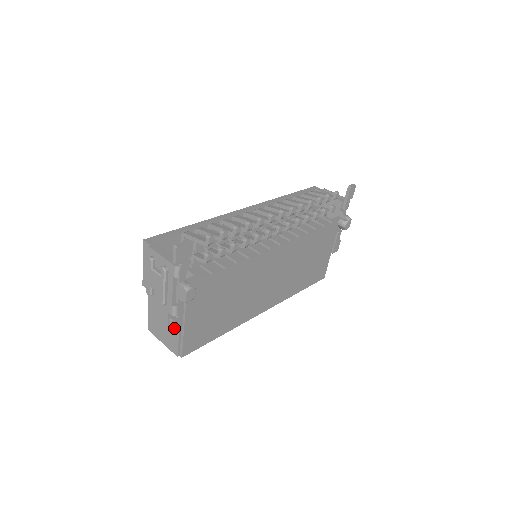
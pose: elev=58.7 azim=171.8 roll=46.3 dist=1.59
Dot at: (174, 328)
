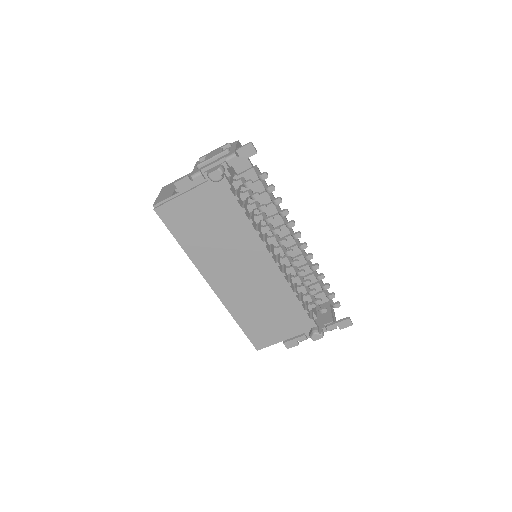
Dot at: (181, 183)
